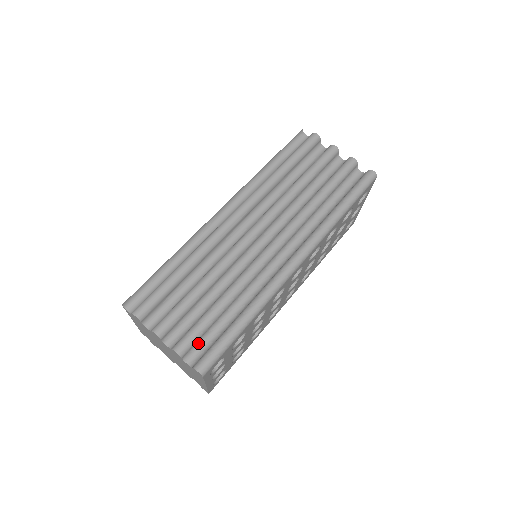
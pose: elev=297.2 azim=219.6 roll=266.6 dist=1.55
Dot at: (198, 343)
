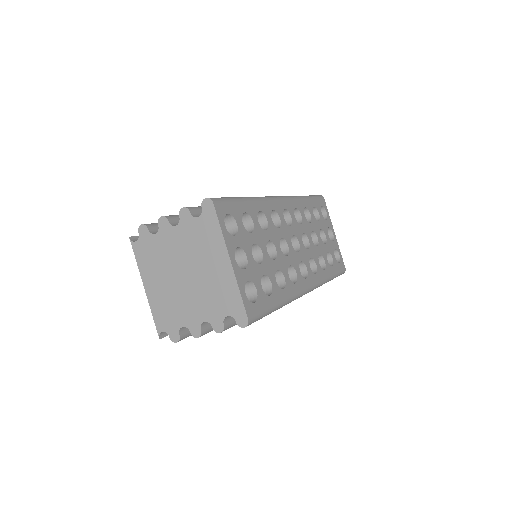
Dot at: occluded
